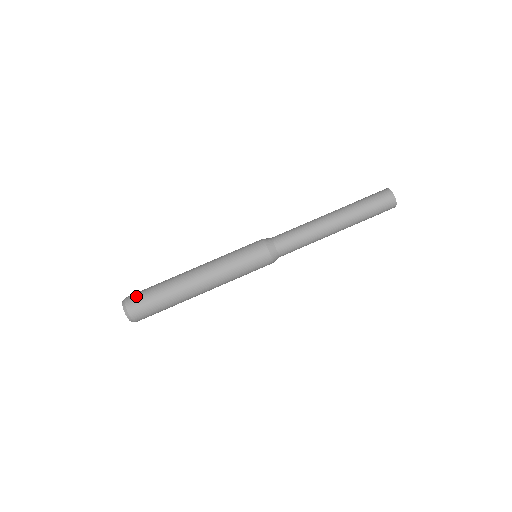
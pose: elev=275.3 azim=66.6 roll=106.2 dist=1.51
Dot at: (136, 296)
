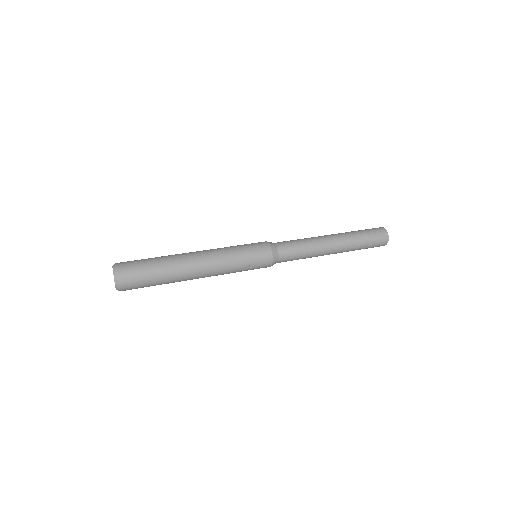
Dot at: occluded
